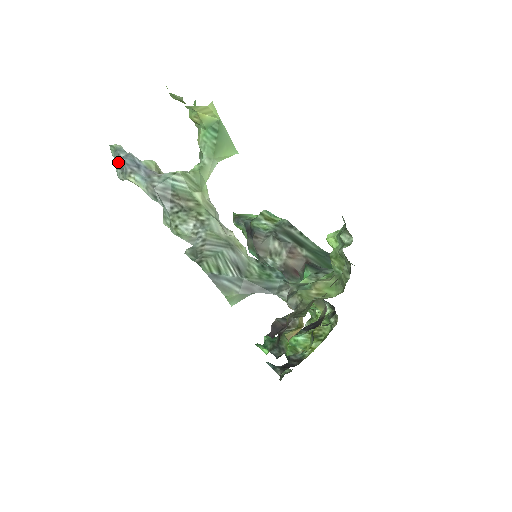
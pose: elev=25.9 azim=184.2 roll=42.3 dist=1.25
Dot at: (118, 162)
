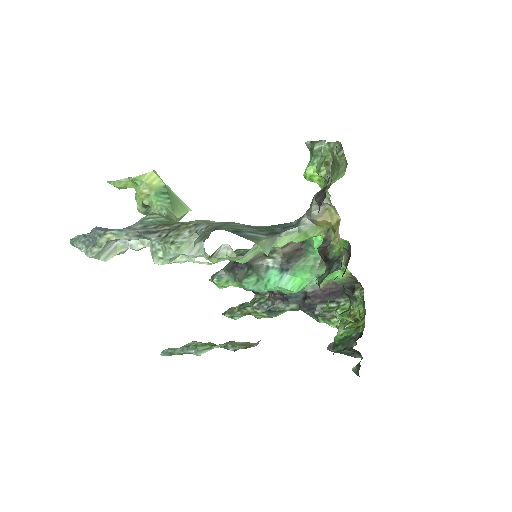
Dot at: (86, 241)
